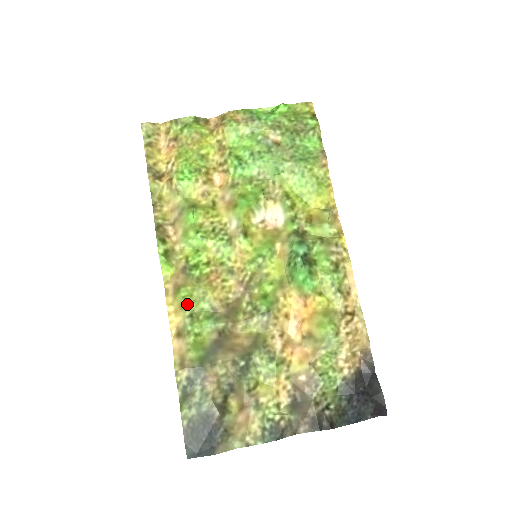
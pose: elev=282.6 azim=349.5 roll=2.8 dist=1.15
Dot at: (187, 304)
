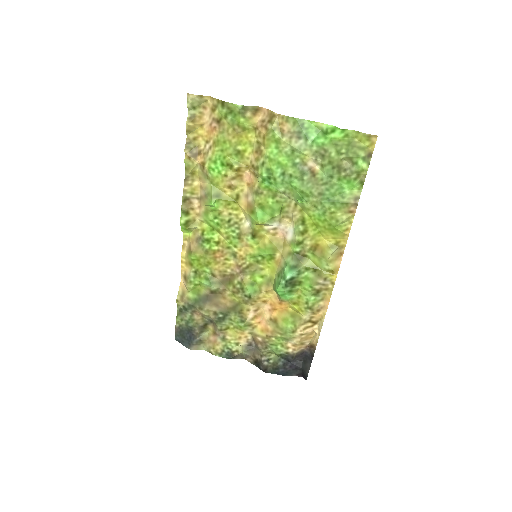
Dot at: (194, 264)
